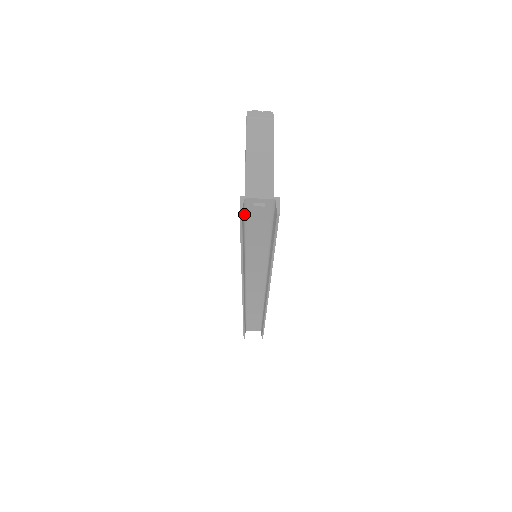
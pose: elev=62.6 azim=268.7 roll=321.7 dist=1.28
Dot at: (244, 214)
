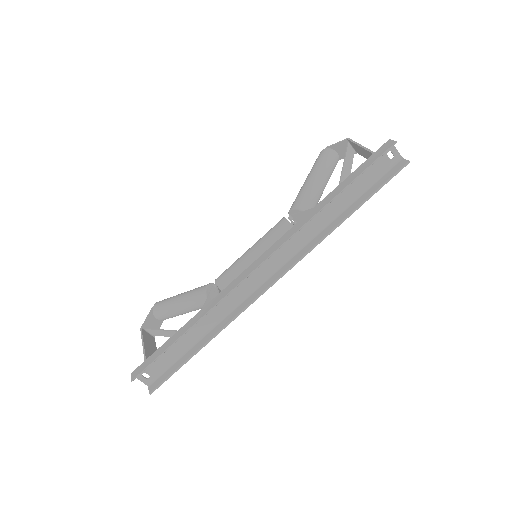
Dot at: (376, 156)
